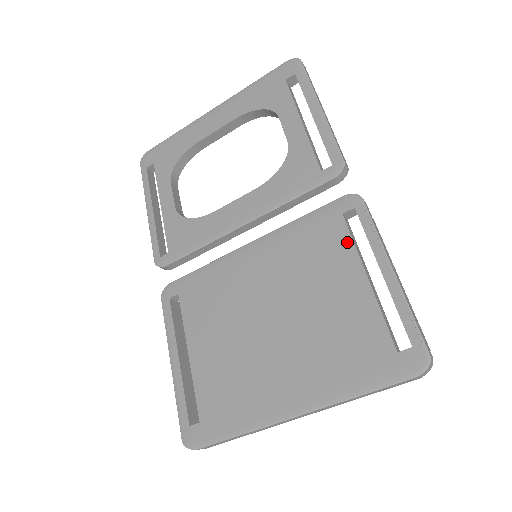
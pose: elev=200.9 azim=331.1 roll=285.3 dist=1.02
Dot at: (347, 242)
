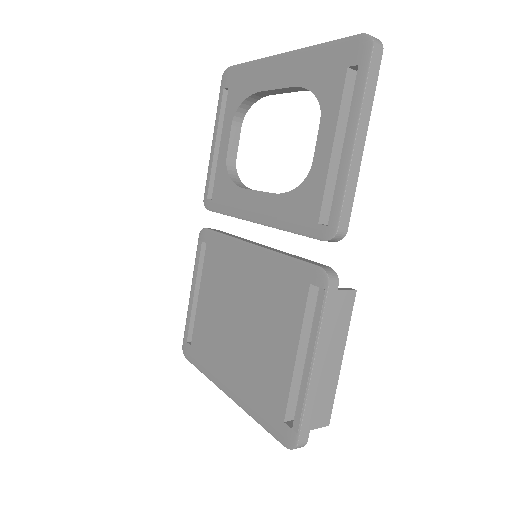
Dot at: (300, 312)
